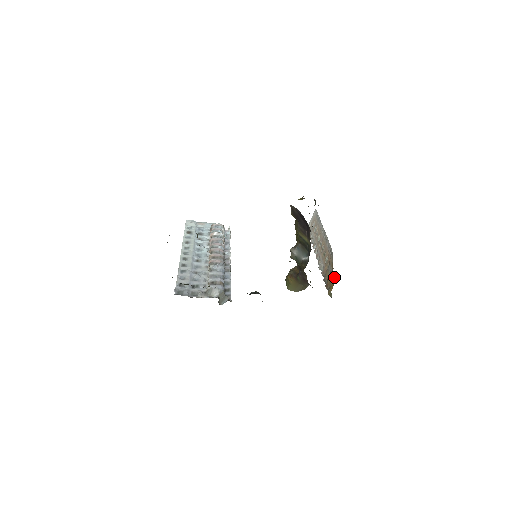
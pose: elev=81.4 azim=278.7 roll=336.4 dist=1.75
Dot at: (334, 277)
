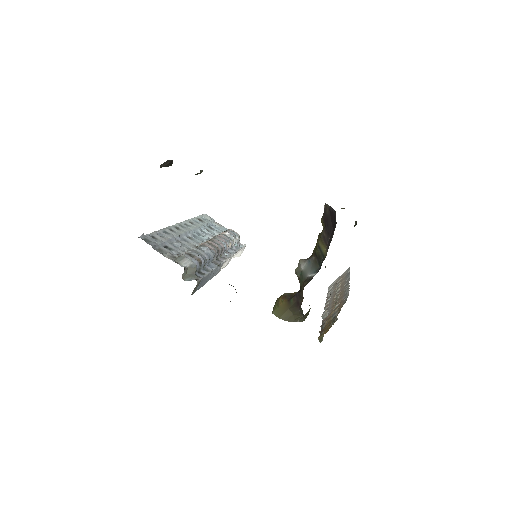
Dot at: (336, 319)
